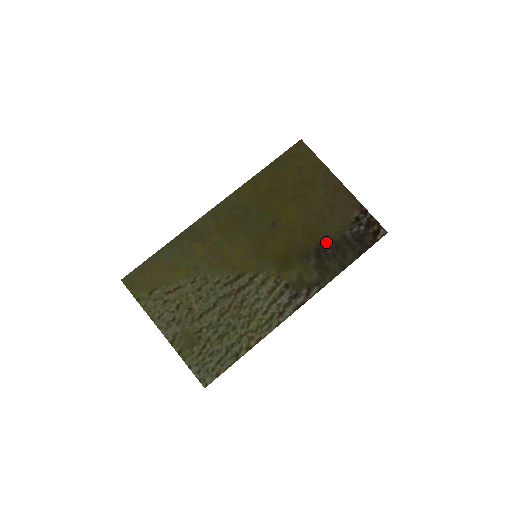
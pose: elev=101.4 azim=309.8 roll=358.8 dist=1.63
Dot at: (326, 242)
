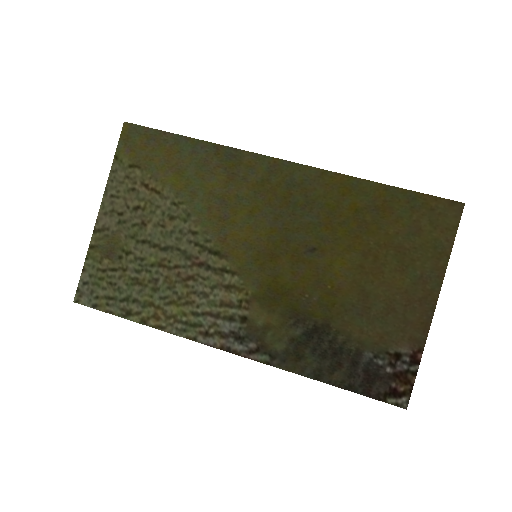
Dot at: (335, 333)
